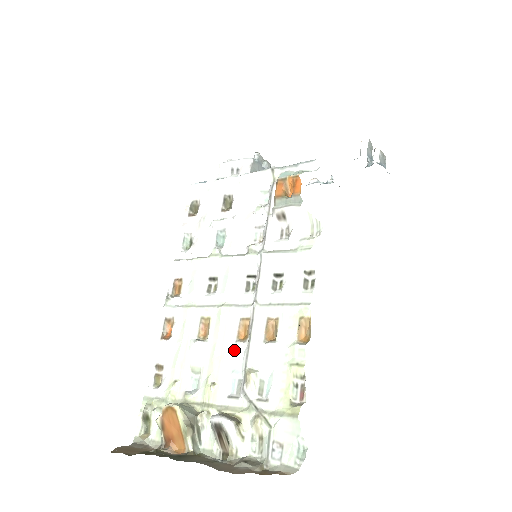
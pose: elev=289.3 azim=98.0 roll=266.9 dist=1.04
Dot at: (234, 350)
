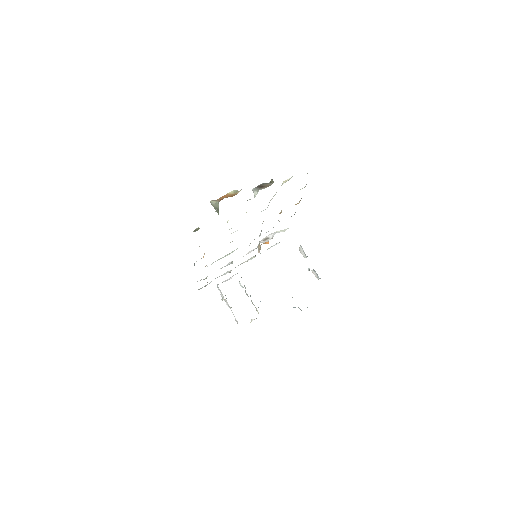
Dot at: occluded
